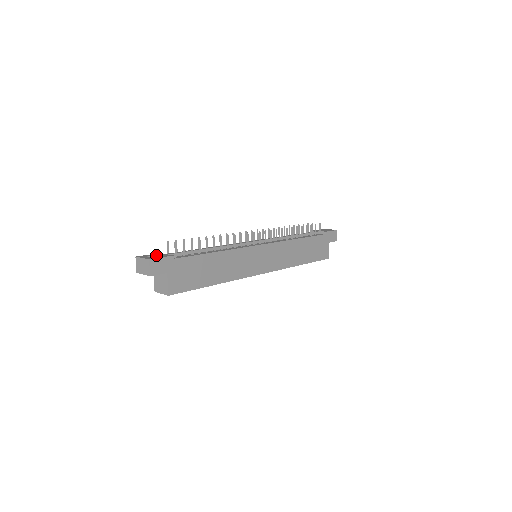
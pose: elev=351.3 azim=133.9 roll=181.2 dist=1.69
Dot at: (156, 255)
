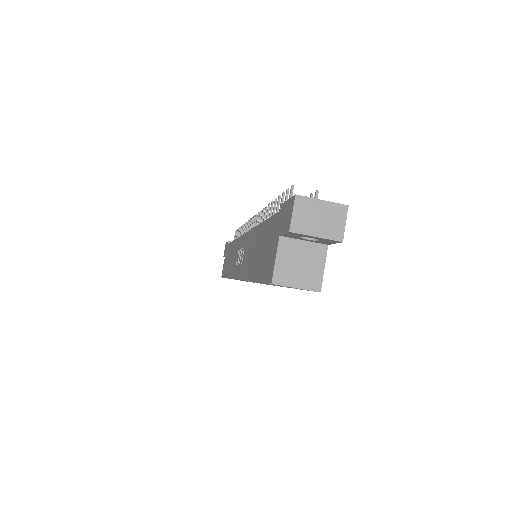
Dot at: occluded
